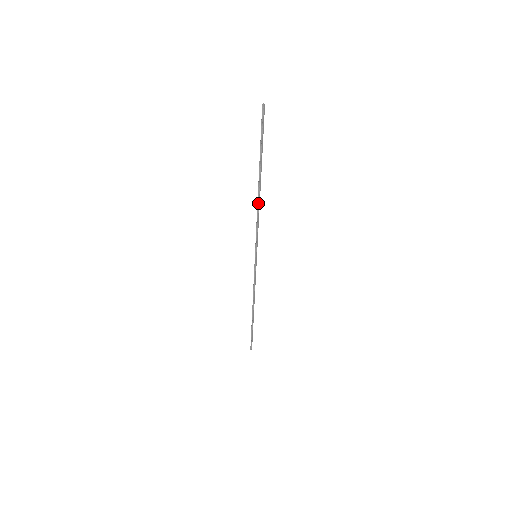
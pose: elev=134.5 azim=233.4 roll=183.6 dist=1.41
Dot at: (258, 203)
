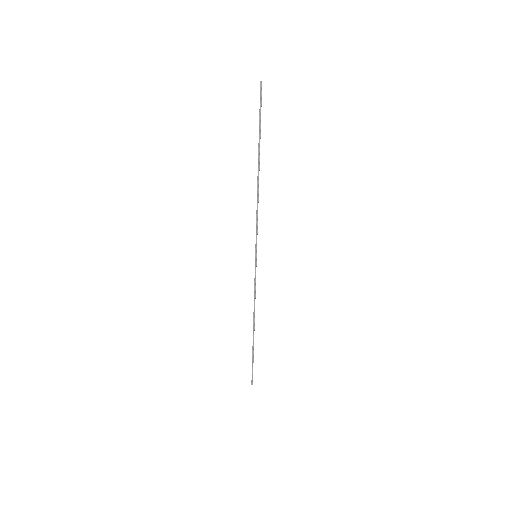
Dot at: (258, 191)
